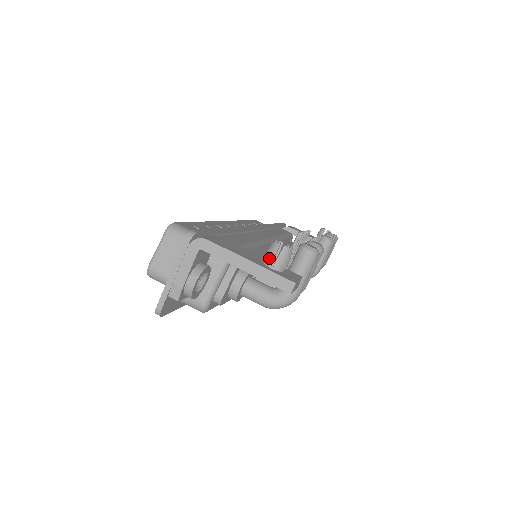
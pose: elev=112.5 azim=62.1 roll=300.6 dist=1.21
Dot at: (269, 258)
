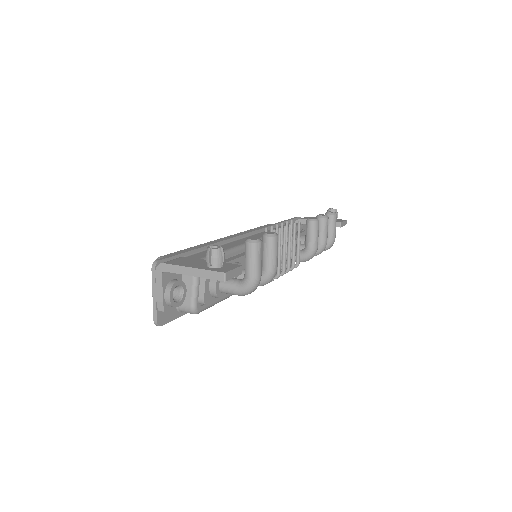
Dot at: (207, 261)
